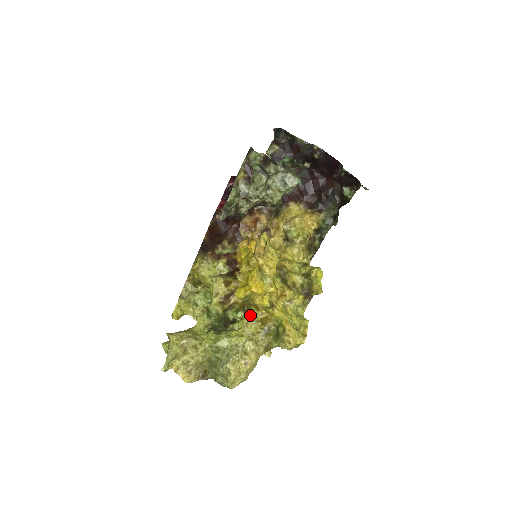
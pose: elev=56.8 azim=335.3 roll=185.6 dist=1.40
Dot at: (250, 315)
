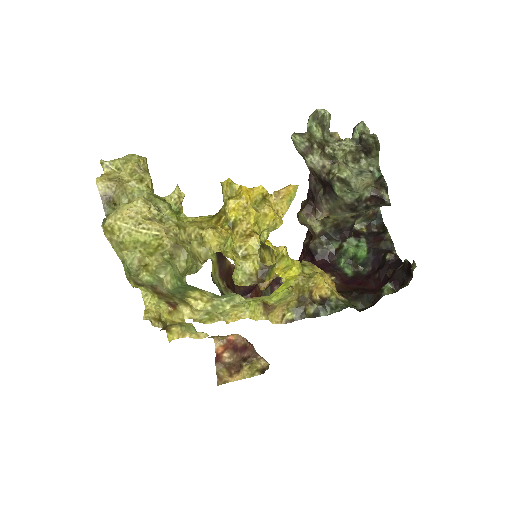
Dot at: (206, 220)
